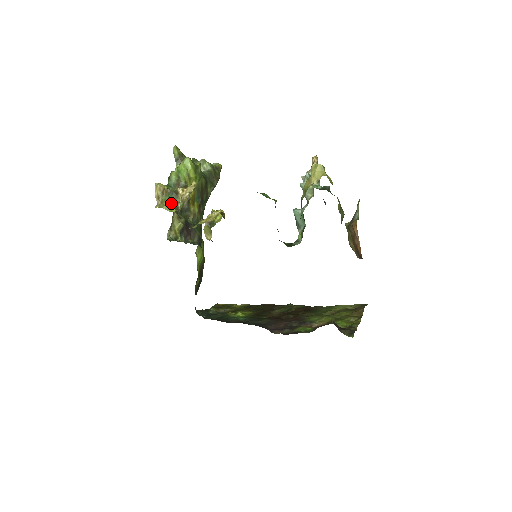
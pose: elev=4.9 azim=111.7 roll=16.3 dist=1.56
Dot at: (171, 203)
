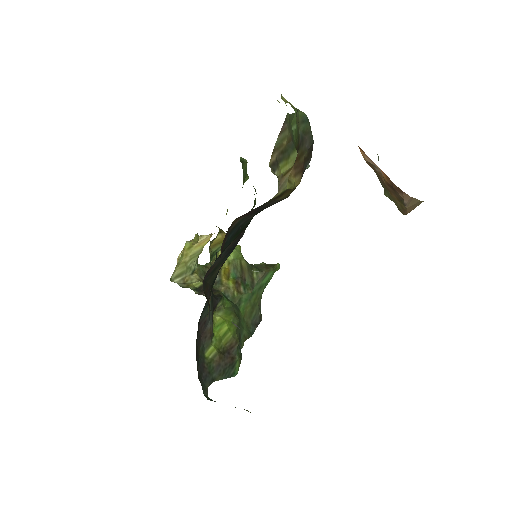
Dot at: occluded
